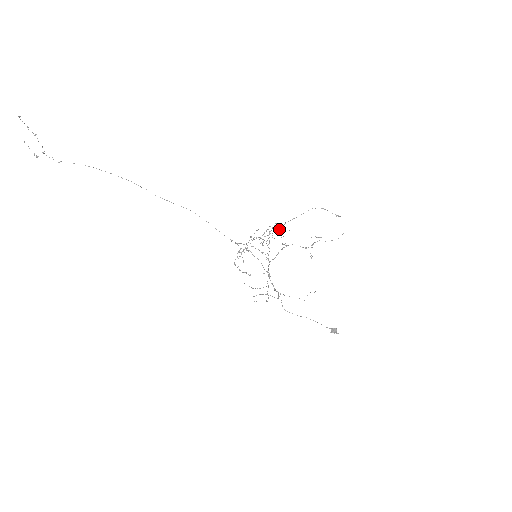
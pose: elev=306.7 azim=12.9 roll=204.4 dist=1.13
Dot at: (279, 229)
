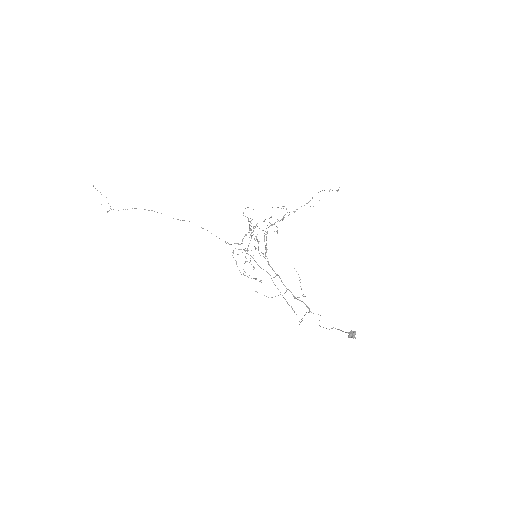
Dot at: occluded
